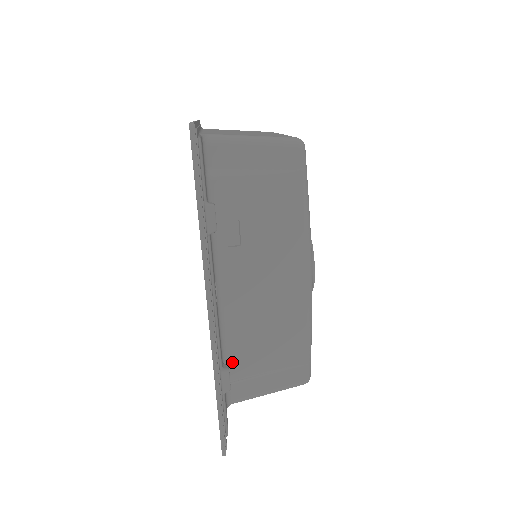
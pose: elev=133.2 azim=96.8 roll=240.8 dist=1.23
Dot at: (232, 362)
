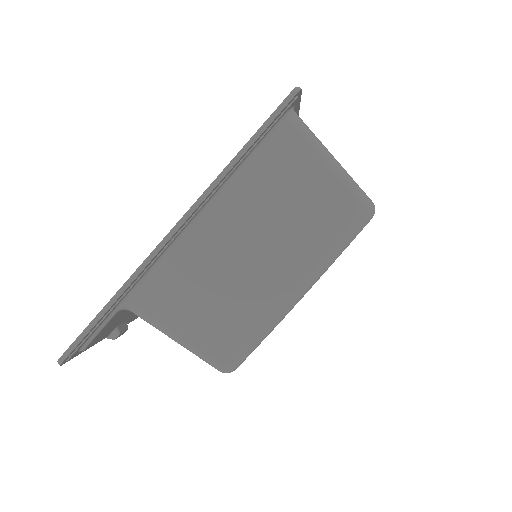
Dot at: occluded
